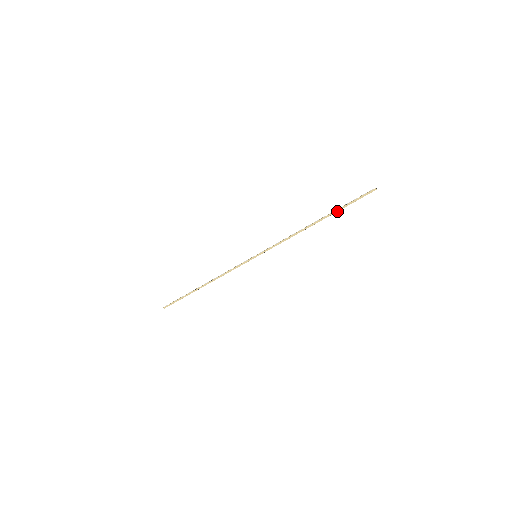
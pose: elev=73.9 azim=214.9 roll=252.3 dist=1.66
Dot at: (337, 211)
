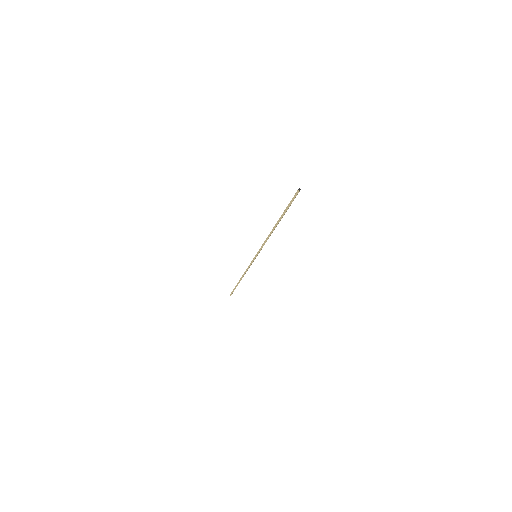
Dot at: (283, 214)
